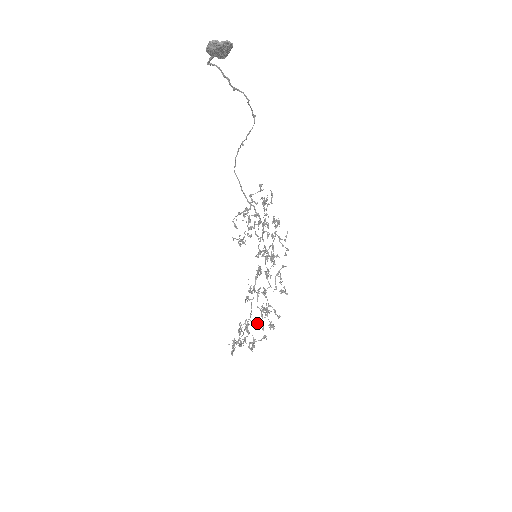
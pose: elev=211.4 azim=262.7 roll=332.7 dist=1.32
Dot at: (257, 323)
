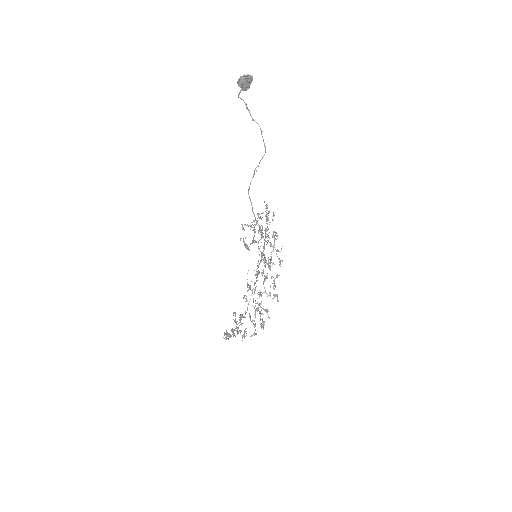
Dot at: (250, 318)
